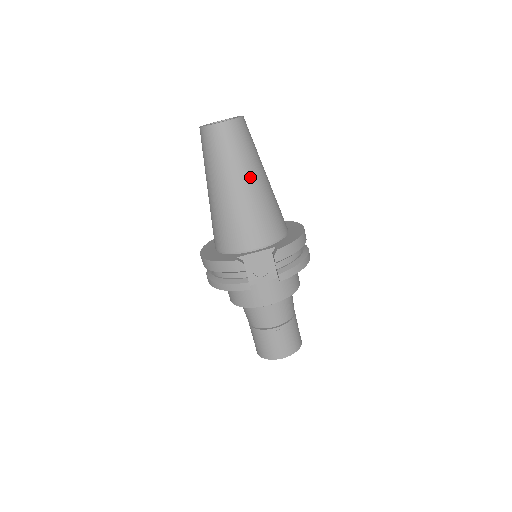
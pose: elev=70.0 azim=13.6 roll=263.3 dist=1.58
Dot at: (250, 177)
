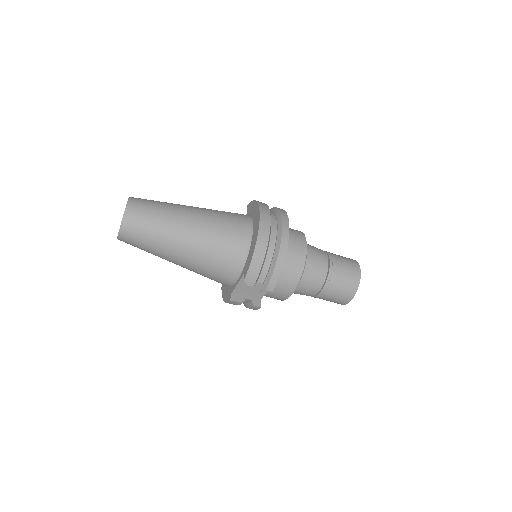
Dot at: (176, 245)
